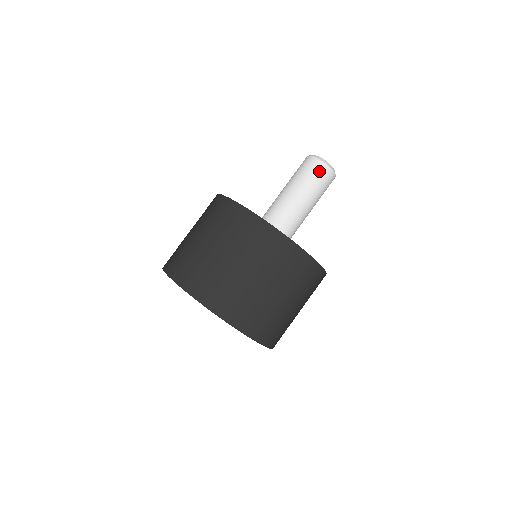
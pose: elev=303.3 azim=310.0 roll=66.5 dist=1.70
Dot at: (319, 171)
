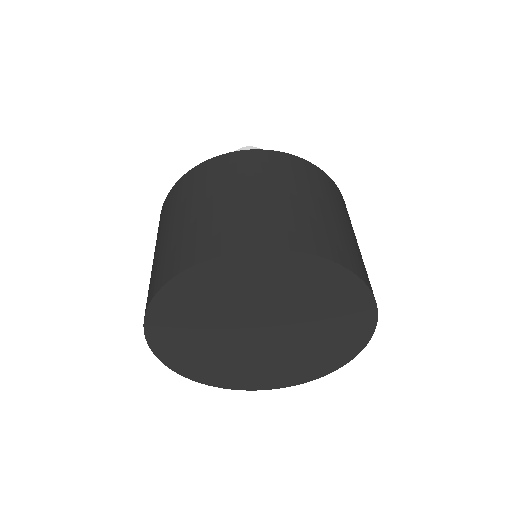
Dot at: occluded
